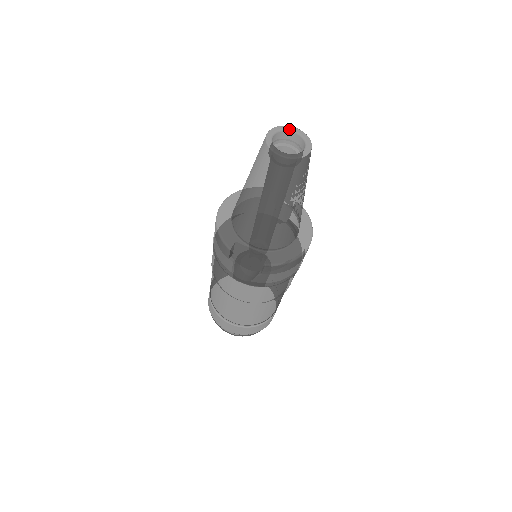
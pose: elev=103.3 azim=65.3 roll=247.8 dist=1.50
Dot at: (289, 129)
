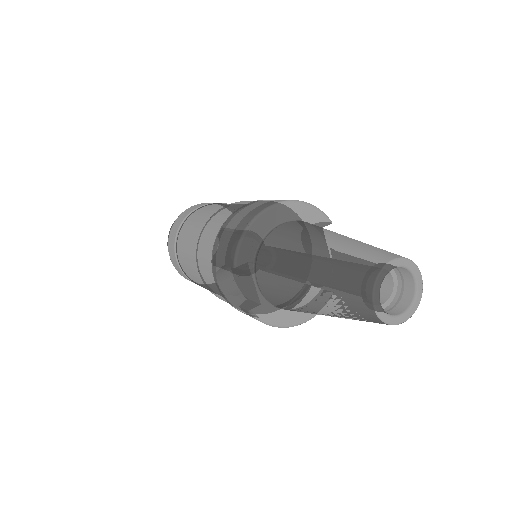
Dot at: (415, 273)
